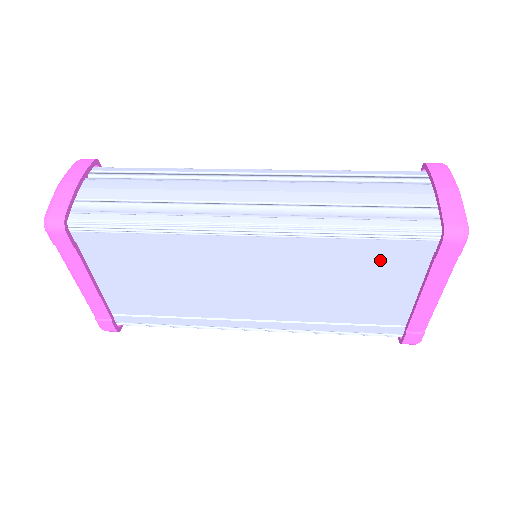
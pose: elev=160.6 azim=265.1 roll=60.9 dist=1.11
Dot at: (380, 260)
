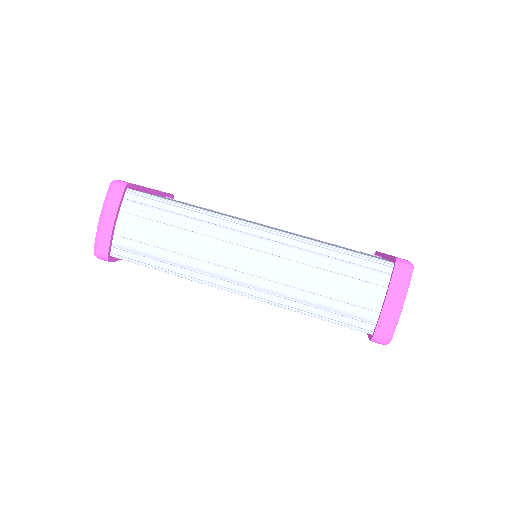
Dot at: occluded
